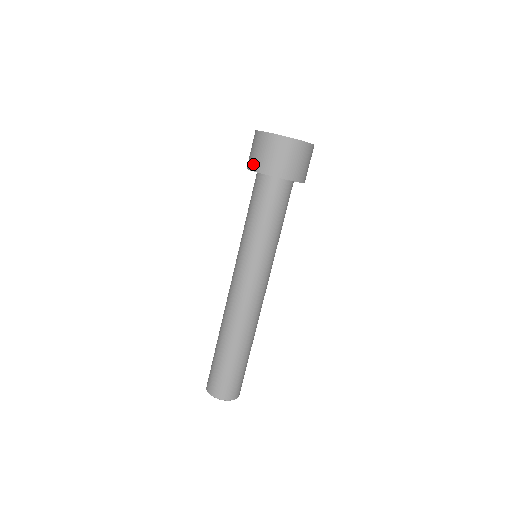
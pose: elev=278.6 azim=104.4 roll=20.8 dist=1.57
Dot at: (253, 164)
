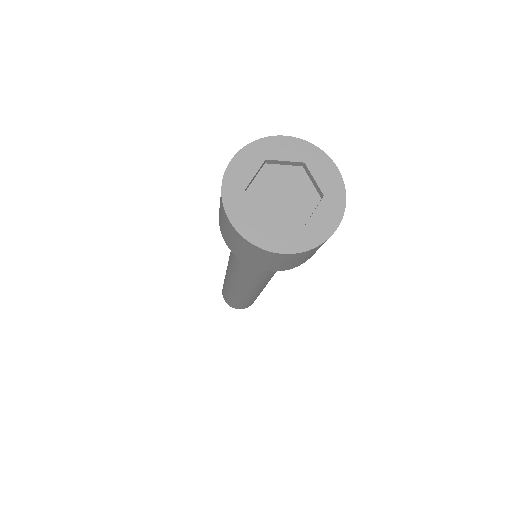
Dot at: (219, 221)
